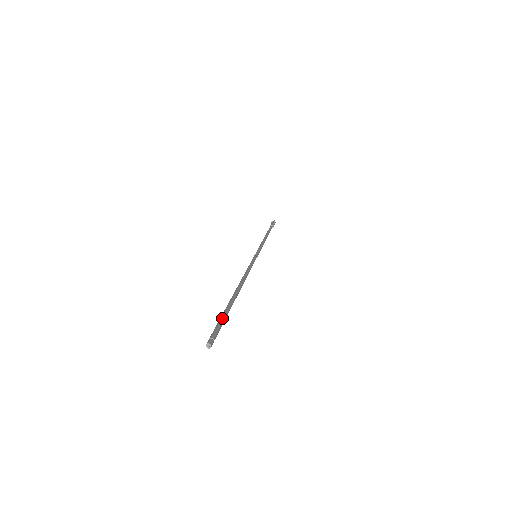
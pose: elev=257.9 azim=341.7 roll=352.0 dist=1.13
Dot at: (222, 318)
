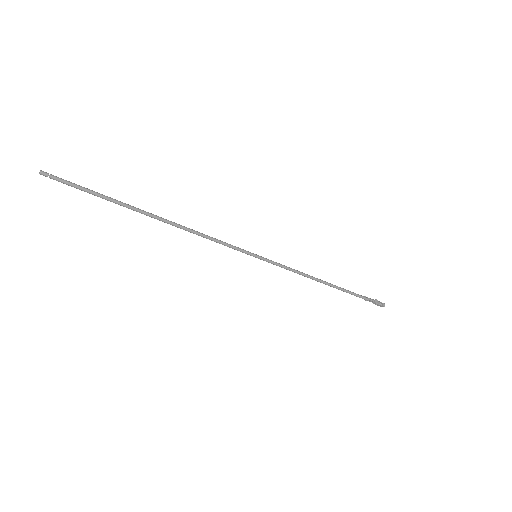
Dot at: (89, 189)
